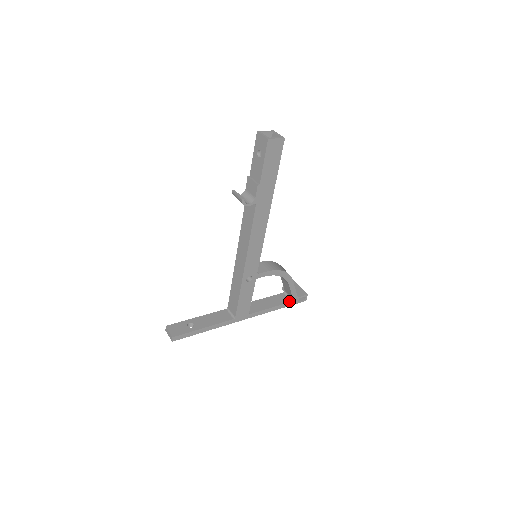
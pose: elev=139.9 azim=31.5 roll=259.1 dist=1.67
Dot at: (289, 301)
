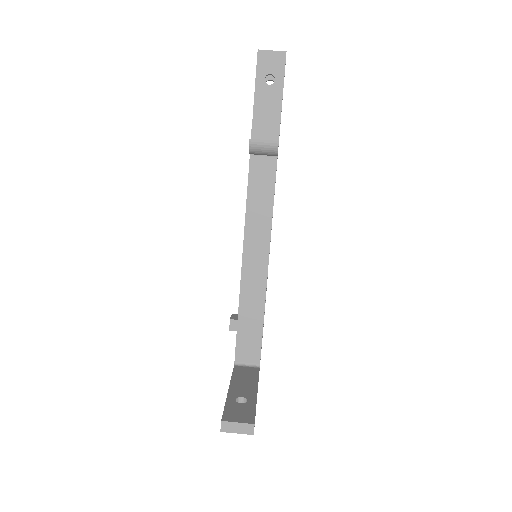
Dot at: occluded
